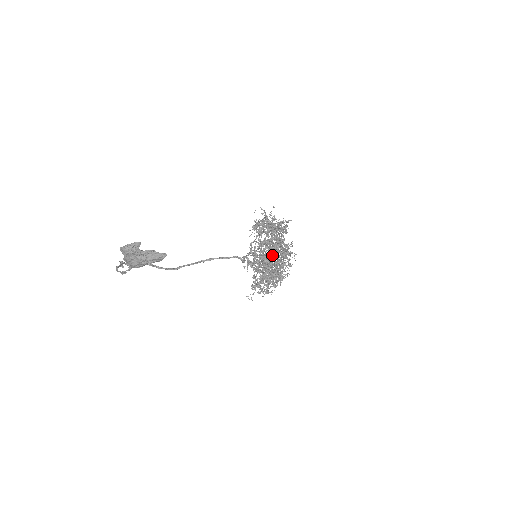
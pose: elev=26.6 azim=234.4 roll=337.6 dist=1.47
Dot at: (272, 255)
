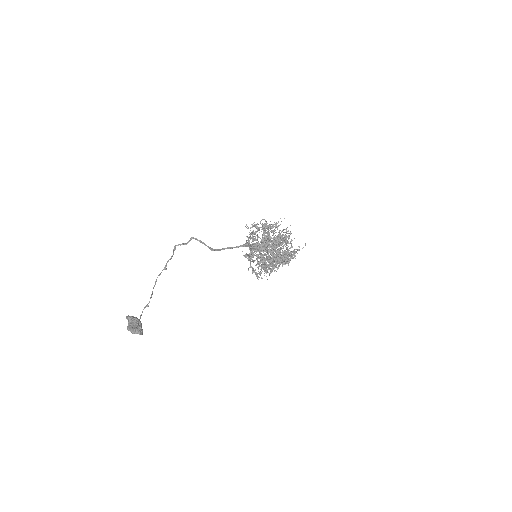
Dot at: (254, 272)
